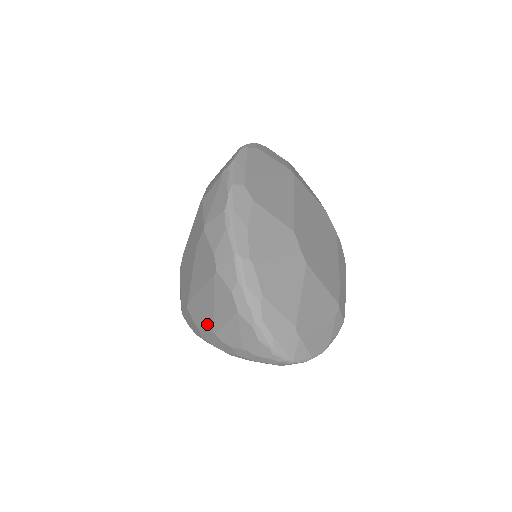
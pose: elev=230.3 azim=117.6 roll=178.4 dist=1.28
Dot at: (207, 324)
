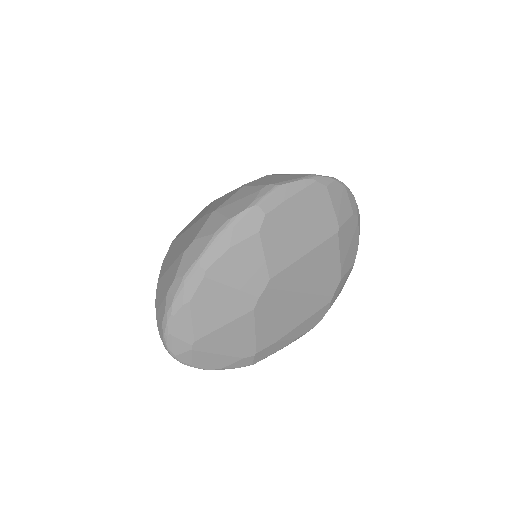
Dot at: (162, 271)
